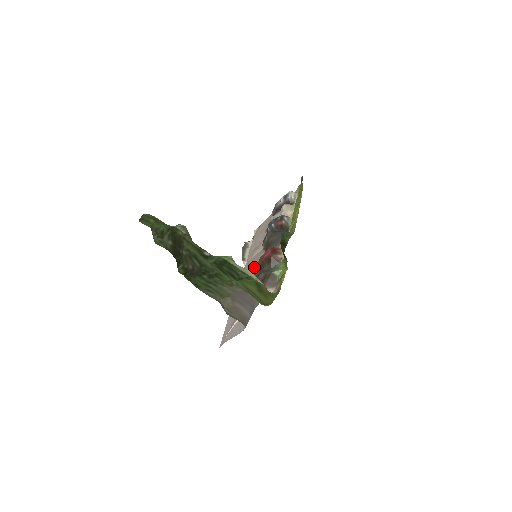
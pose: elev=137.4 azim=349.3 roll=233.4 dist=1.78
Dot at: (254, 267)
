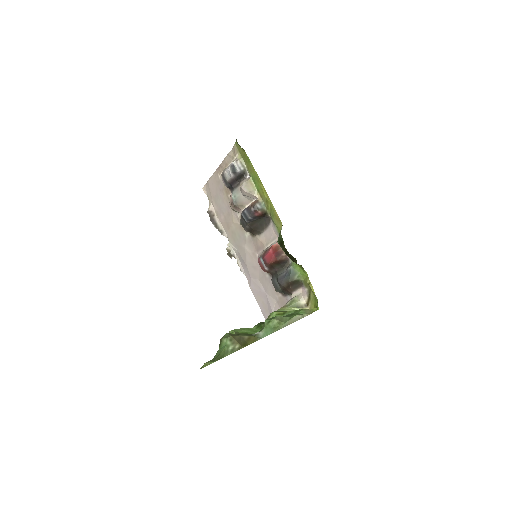
Dot at: (247, 248)
